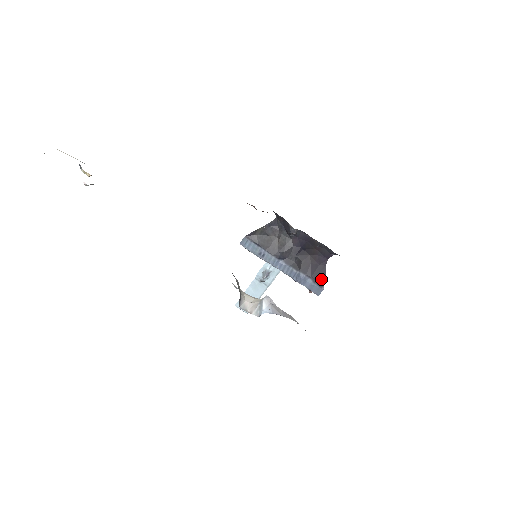
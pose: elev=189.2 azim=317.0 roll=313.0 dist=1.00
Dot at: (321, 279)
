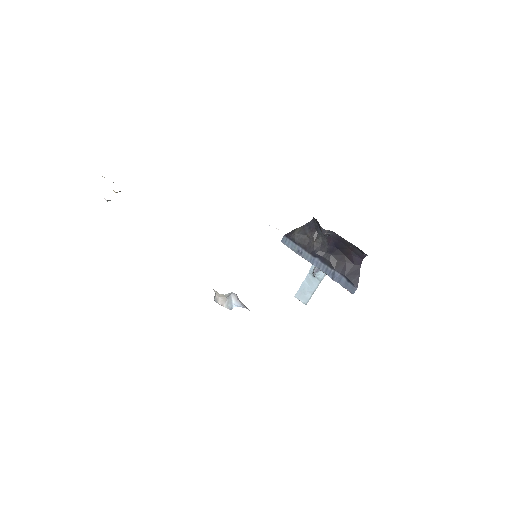
Dot at: (355, 278)
